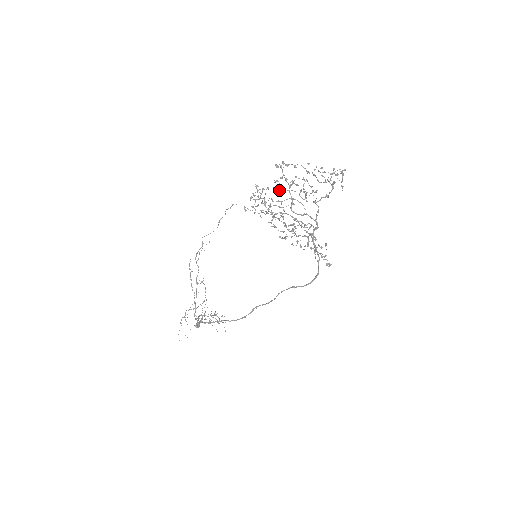
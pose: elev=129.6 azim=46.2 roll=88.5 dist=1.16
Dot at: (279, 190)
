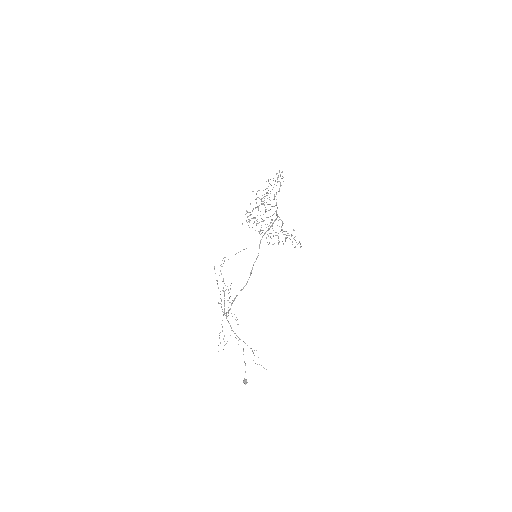
Dot at: (258, 206)
